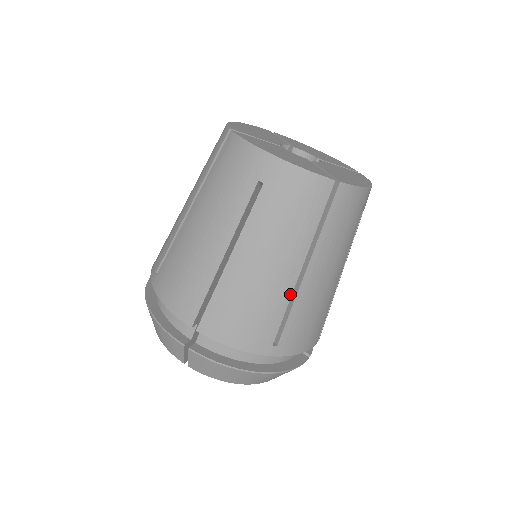
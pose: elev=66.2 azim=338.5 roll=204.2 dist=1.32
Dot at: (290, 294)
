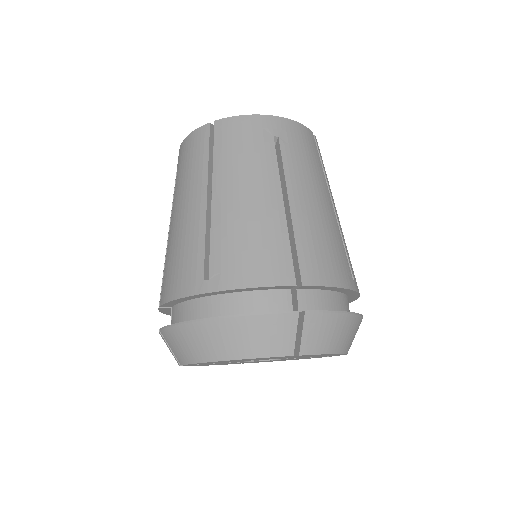
Dot at: (338, 227)
